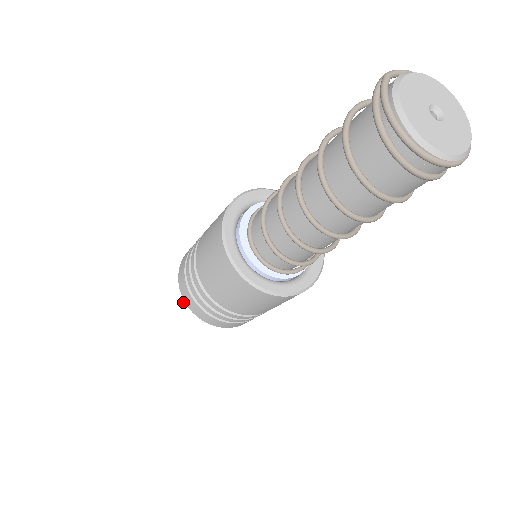
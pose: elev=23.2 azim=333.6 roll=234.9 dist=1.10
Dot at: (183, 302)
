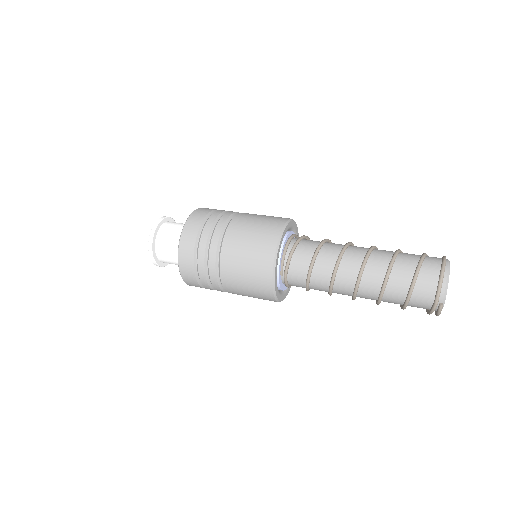
Dot at: (162, 266)
